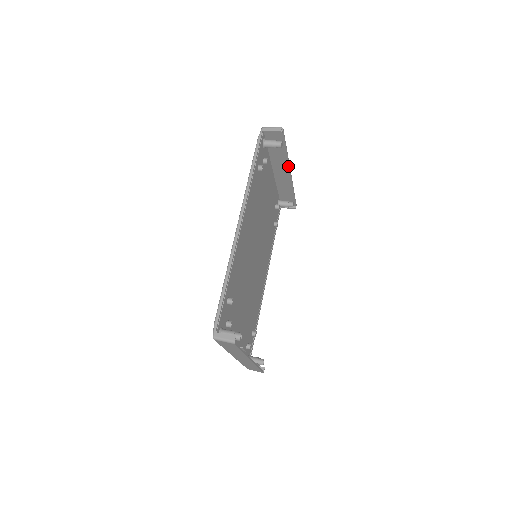
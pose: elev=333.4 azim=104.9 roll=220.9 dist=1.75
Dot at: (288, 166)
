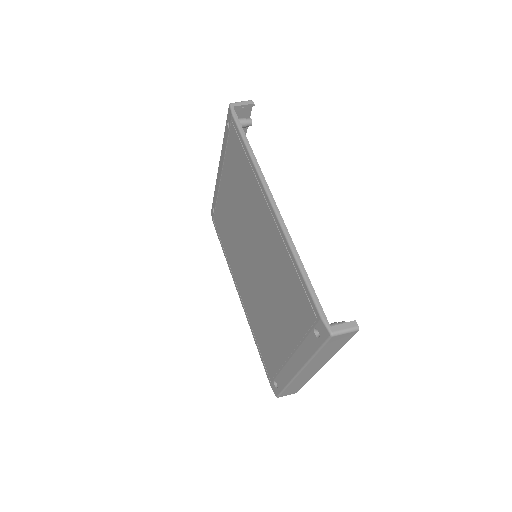
Dot at: occluded
